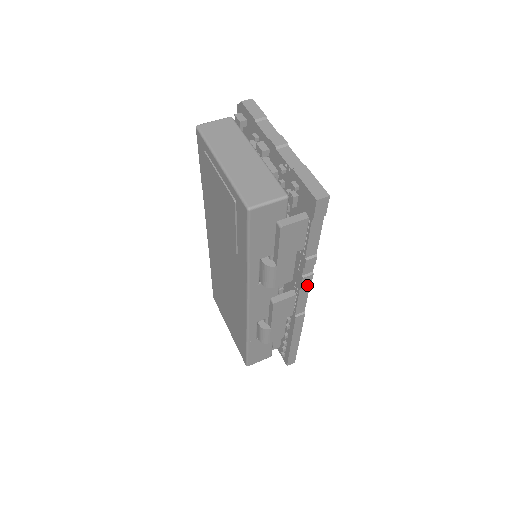
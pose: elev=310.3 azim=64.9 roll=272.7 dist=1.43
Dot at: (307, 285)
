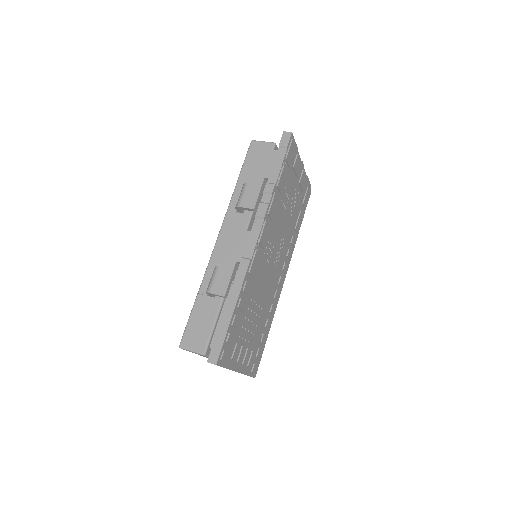
Dot at: (261, 216)
